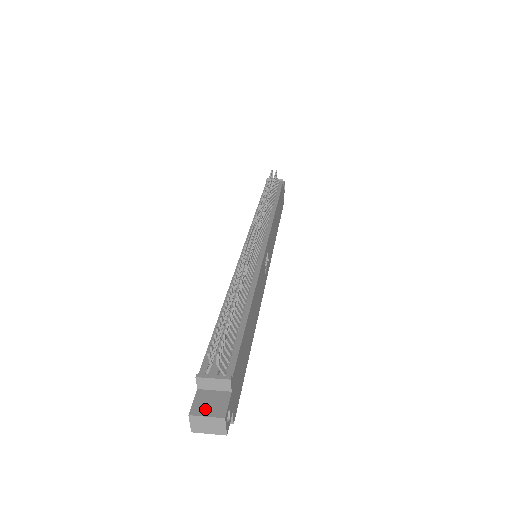
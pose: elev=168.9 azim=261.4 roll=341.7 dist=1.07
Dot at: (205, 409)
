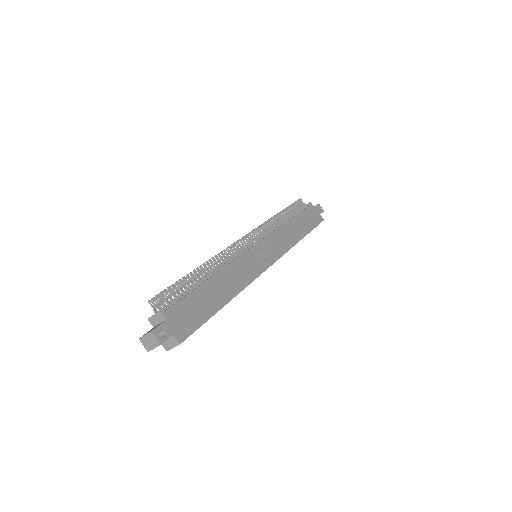
Dot at: occluded
